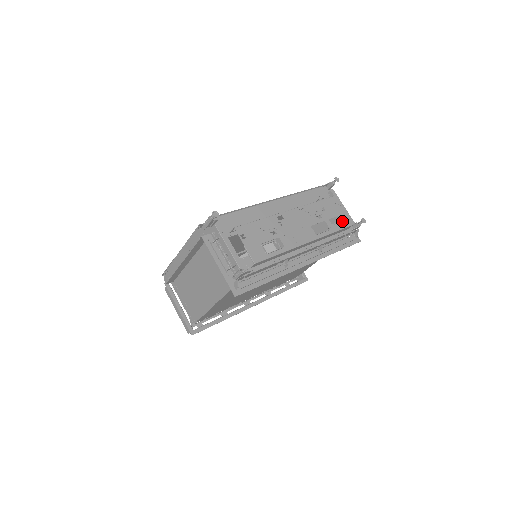
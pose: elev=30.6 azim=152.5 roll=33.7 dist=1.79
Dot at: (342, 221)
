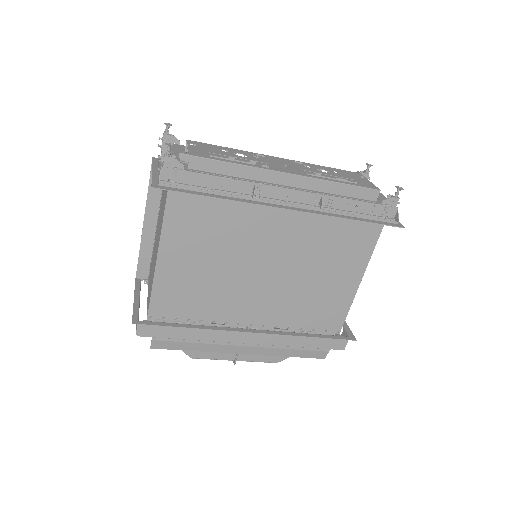
Dot at: (362, 184)
